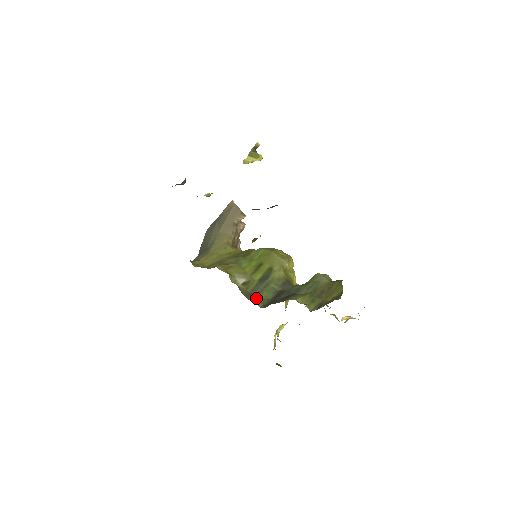
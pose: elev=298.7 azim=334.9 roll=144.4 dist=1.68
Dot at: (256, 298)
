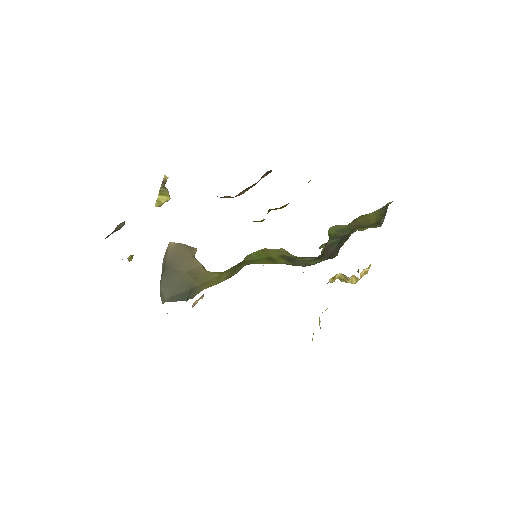
Dot at: occluded
